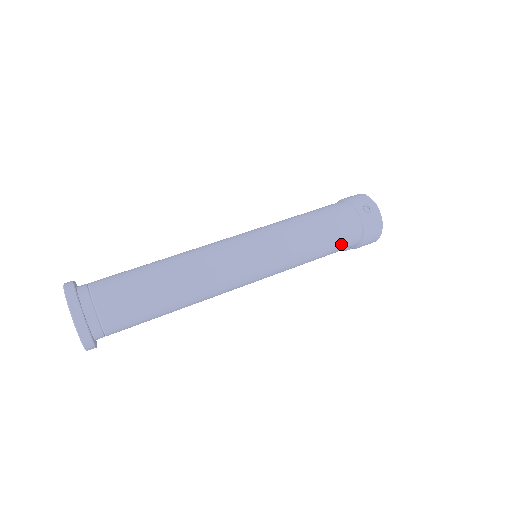
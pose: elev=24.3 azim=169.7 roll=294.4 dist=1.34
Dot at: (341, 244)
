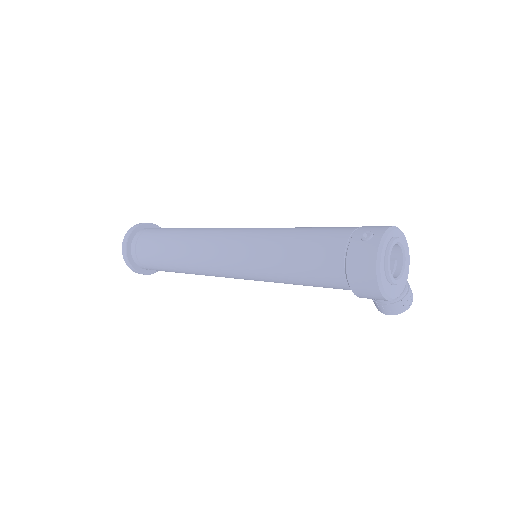
Dot at: (317, 269)
